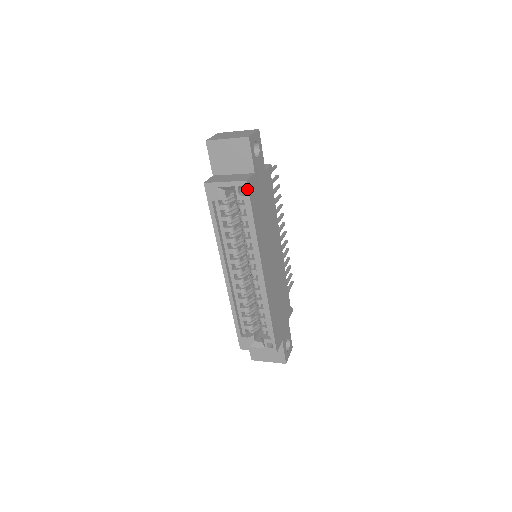
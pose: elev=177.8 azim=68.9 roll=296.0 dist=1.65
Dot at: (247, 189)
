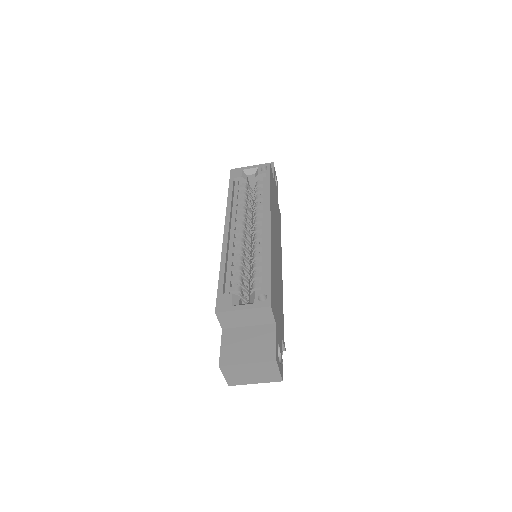
Dot at: (269, 167)
